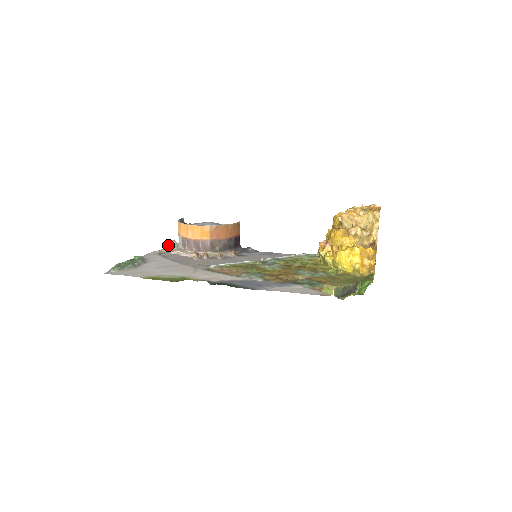
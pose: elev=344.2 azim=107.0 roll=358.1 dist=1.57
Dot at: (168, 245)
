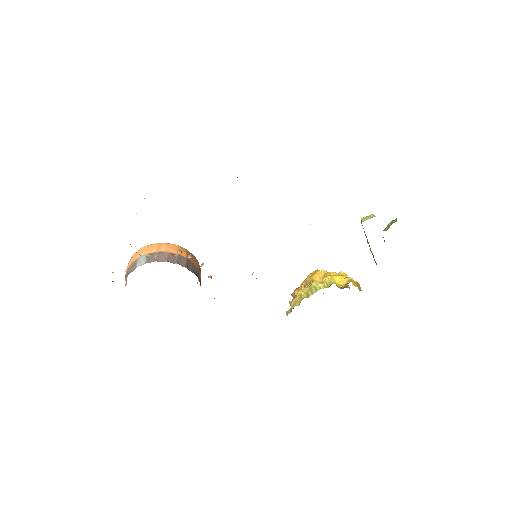
Dot at: (112, 272)
